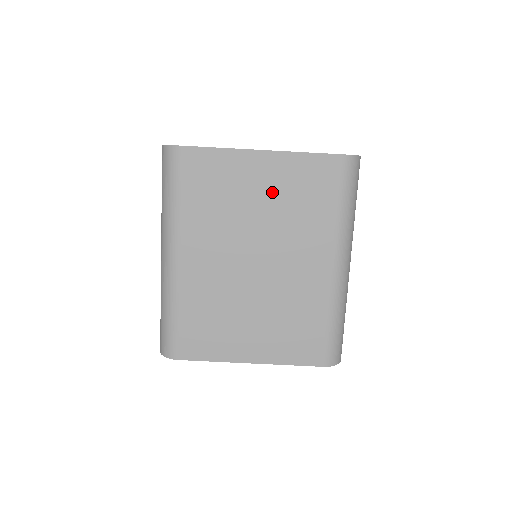
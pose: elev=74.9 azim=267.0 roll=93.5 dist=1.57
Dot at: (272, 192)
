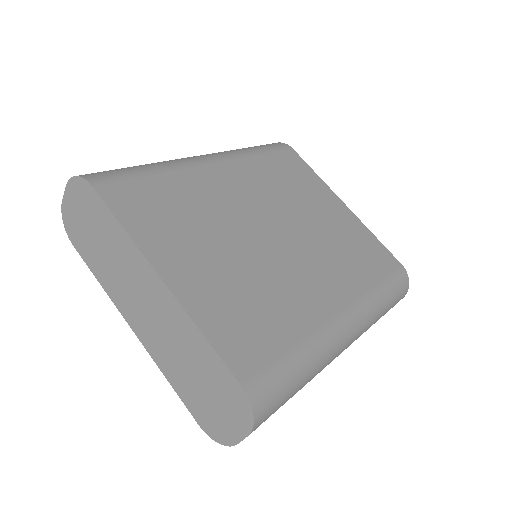
Dot at: (332, 222)
